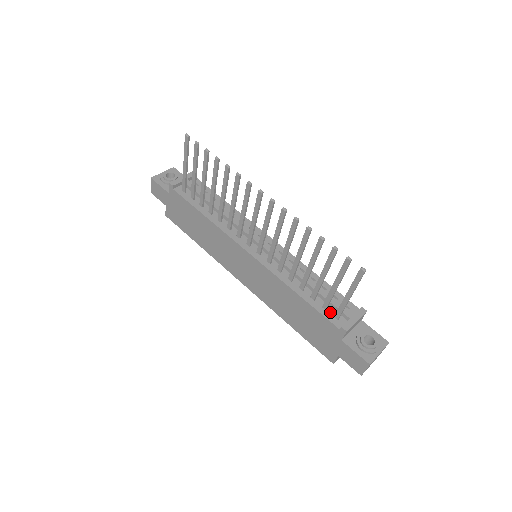
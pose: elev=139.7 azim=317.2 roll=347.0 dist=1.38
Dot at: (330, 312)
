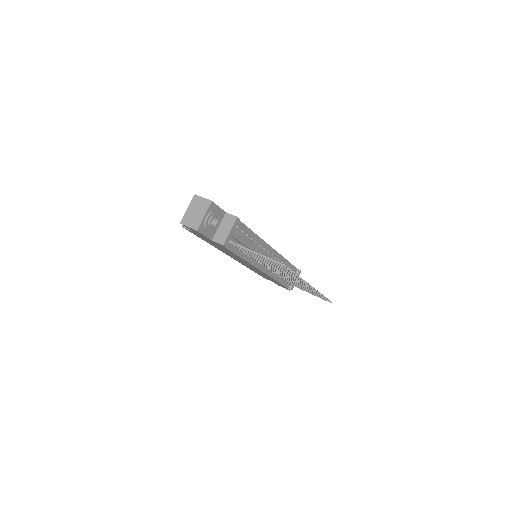
Dot at: occluded
